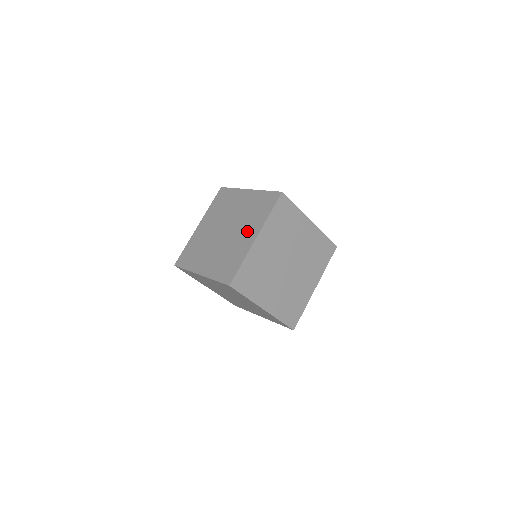
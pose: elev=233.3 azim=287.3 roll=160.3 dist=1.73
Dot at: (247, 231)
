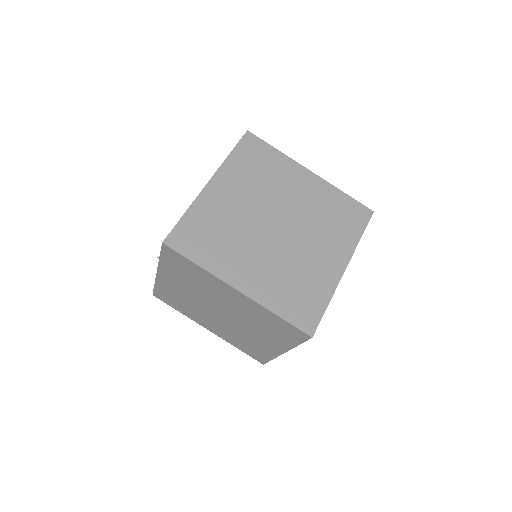
Dot at: (326, 249)
